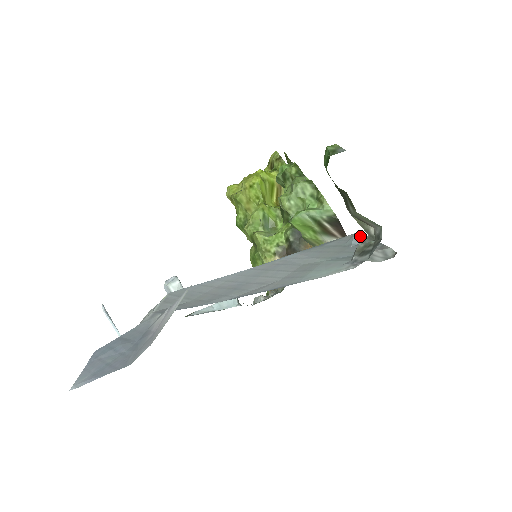
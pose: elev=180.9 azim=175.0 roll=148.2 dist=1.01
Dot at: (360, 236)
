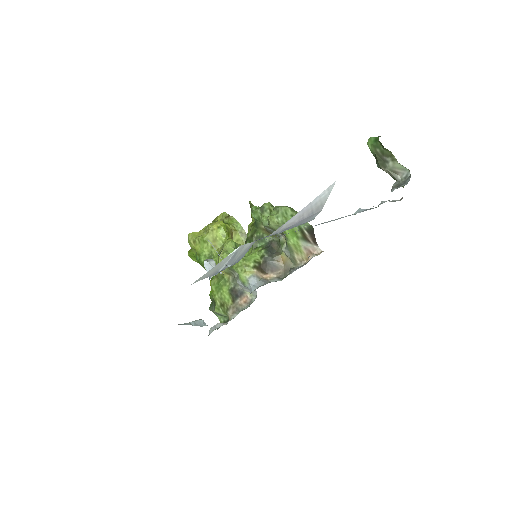
Dot at: occluded
